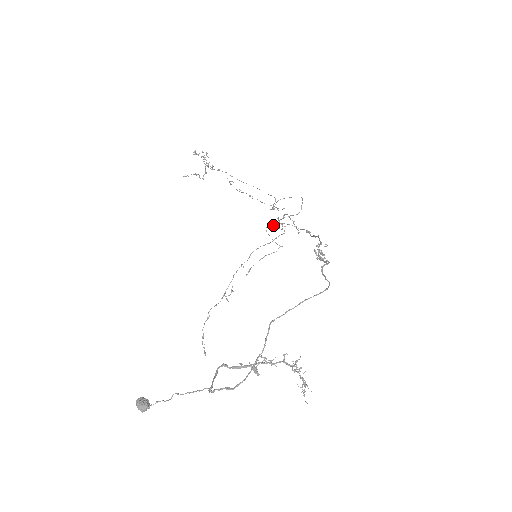
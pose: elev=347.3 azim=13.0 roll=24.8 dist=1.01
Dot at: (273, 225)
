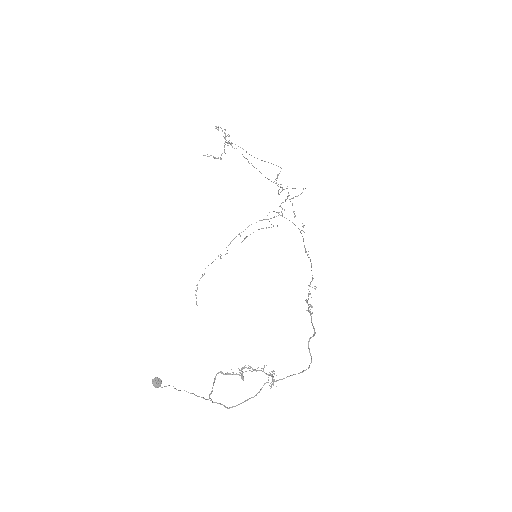
Dot at: occluded
